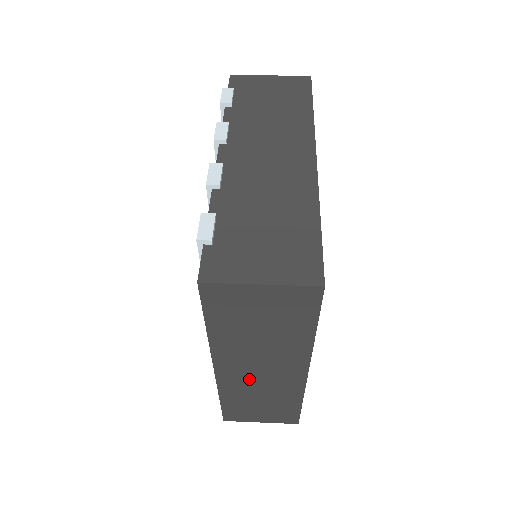
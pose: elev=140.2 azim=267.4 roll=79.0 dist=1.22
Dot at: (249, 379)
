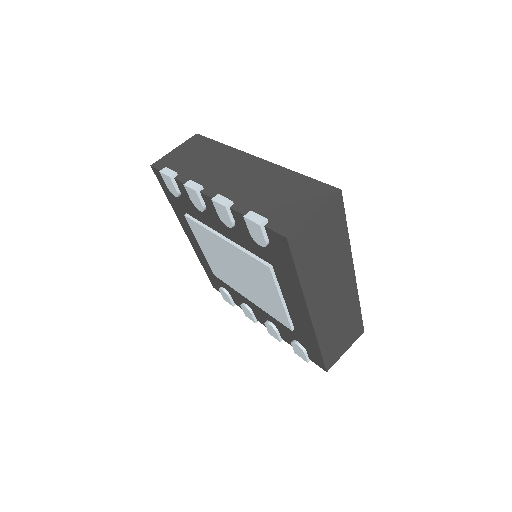
Dot at: (329, 308)
